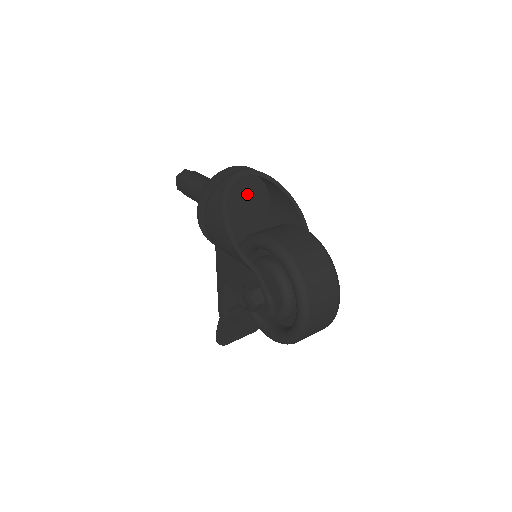
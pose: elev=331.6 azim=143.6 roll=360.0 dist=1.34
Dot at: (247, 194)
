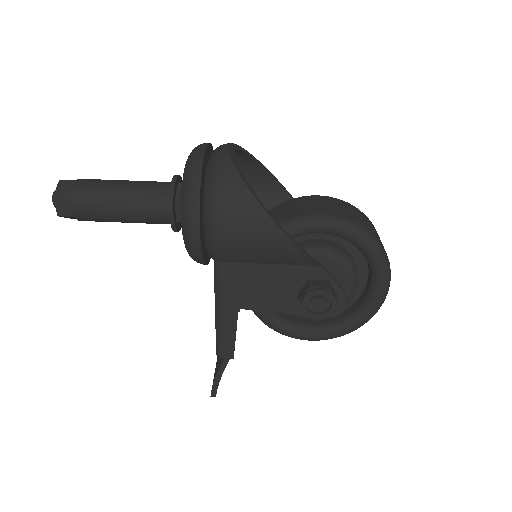
Dot at: occluded
